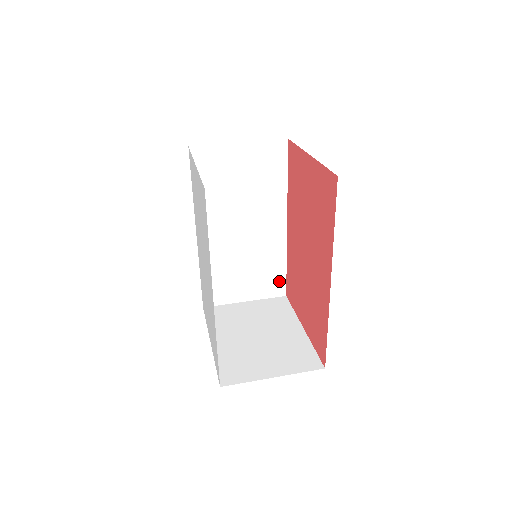
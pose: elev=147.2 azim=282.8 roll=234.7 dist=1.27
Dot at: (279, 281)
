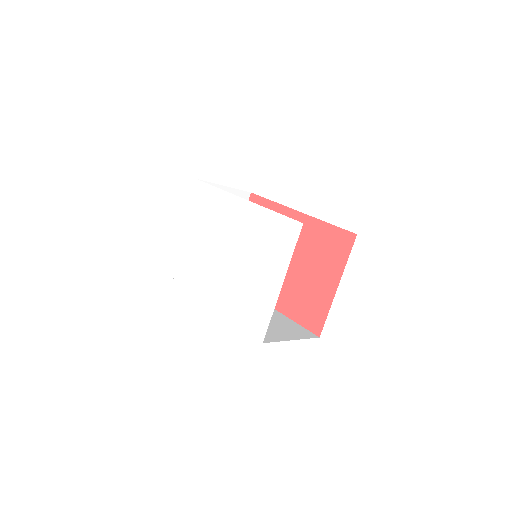
Dot at: (302, 330)
